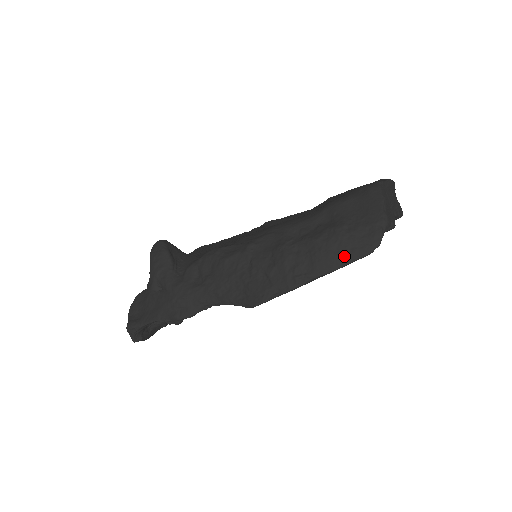
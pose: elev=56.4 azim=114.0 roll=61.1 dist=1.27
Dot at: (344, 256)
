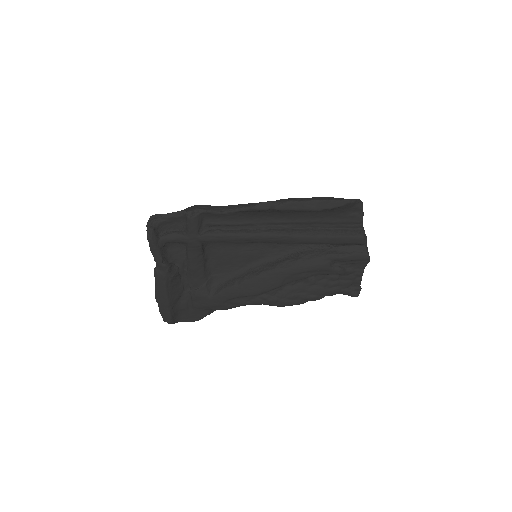
Dot at: (331, 198)
